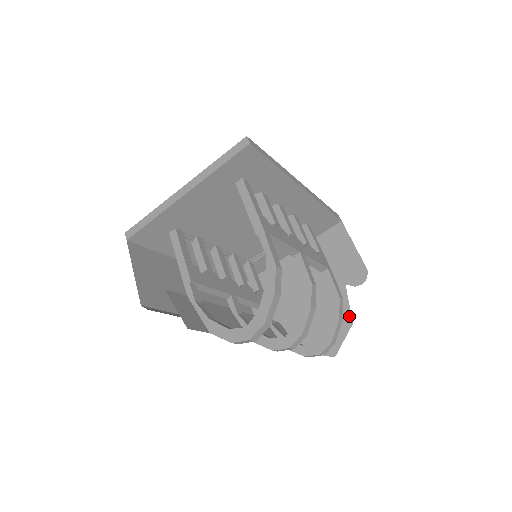
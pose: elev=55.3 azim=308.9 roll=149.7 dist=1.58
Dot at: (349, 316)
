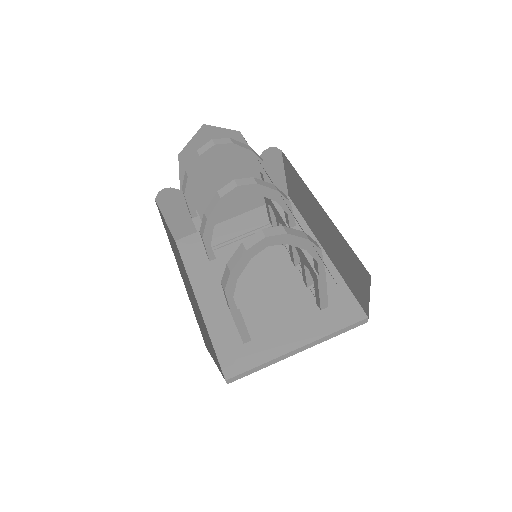
Dot at: occluded
